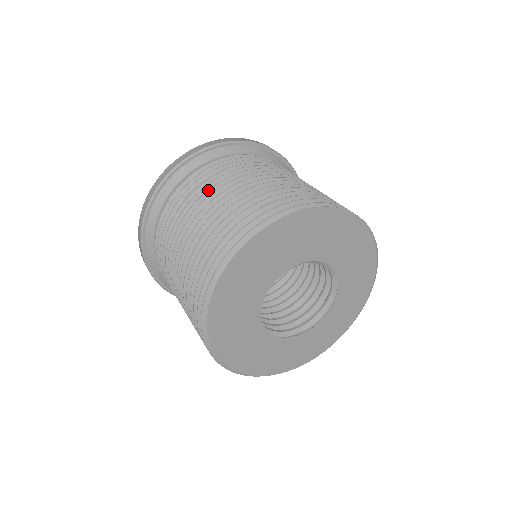
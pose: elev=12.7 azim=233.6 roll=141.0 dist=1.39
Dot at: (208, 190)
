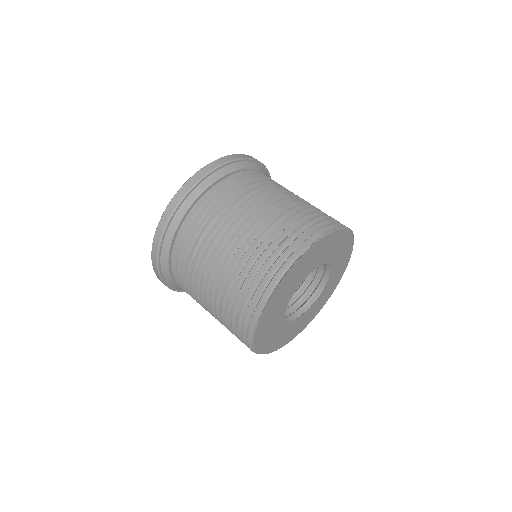
Dot at: (209, 244)
